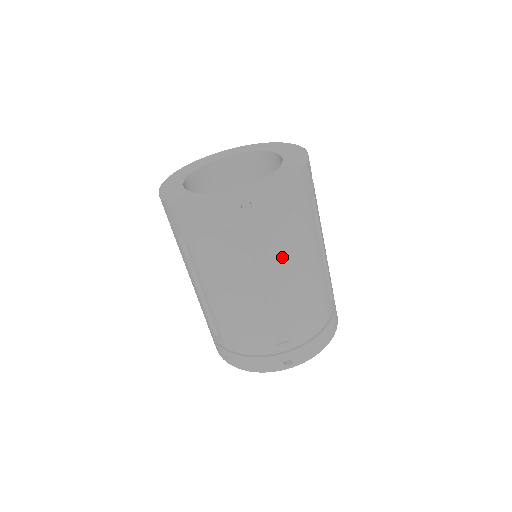
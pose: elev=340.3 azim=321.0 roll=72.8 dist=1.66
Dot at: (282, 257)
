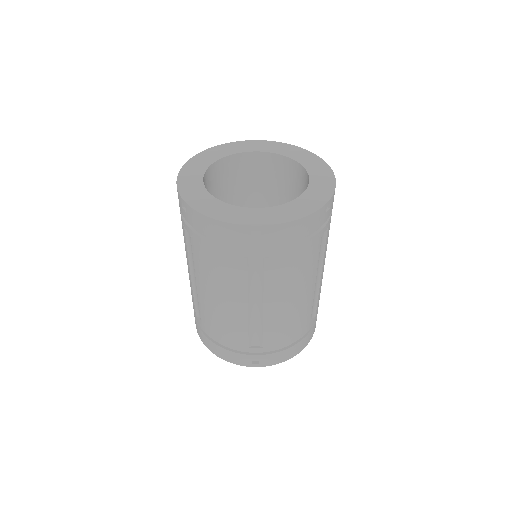
Dot at: occluded
